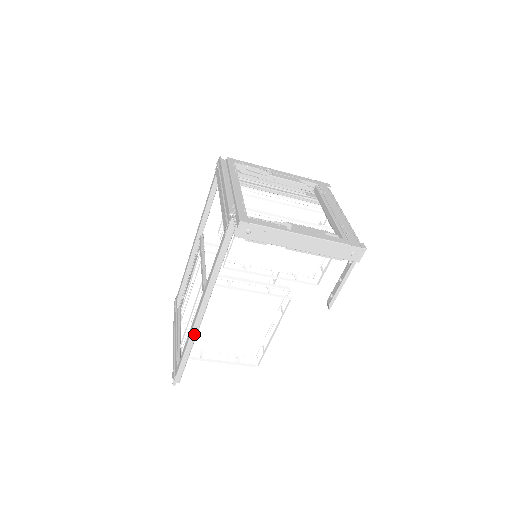
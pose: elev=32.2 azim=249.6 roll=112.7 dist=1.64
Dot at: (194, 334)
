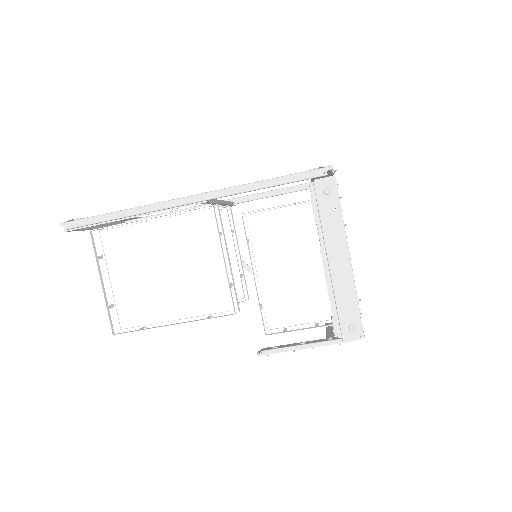
Dot at: (156, 207)
